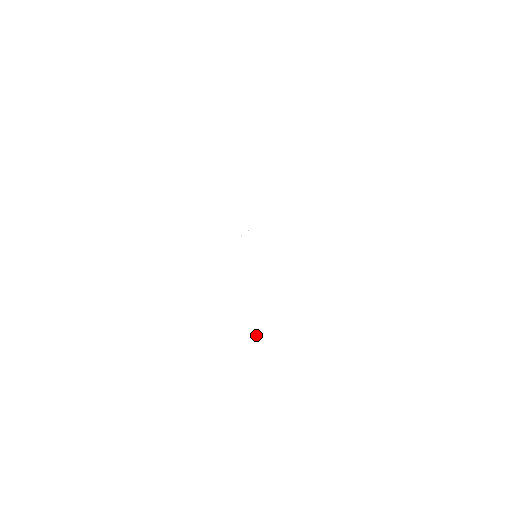
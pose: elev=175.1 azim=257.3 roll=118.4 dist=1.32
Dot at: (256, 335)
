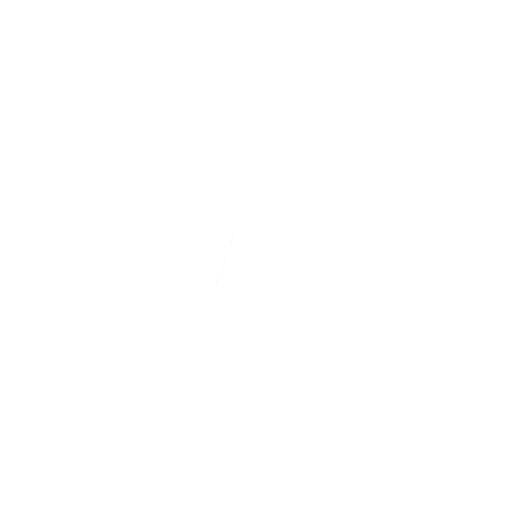
Dot at: occluded
